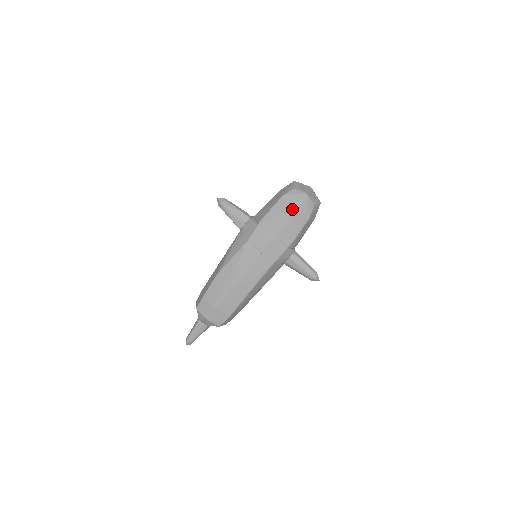
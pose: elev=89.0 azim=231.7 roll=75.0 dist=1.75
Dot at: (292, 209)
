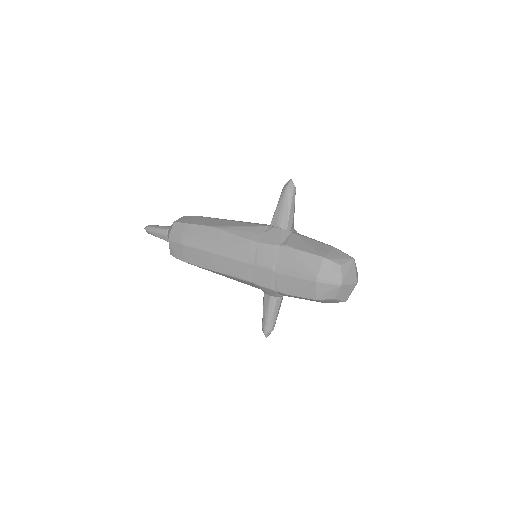
Dot at: (315, 277)
